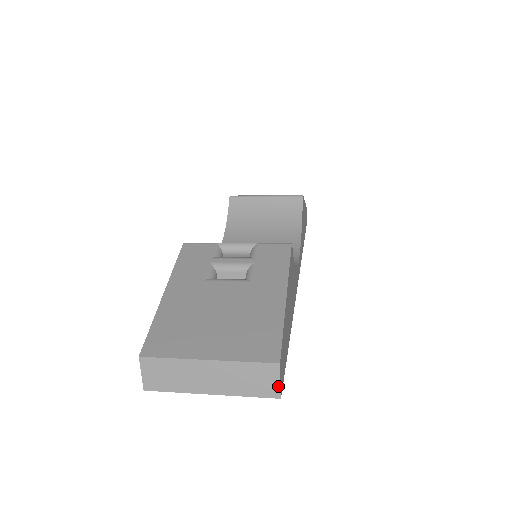
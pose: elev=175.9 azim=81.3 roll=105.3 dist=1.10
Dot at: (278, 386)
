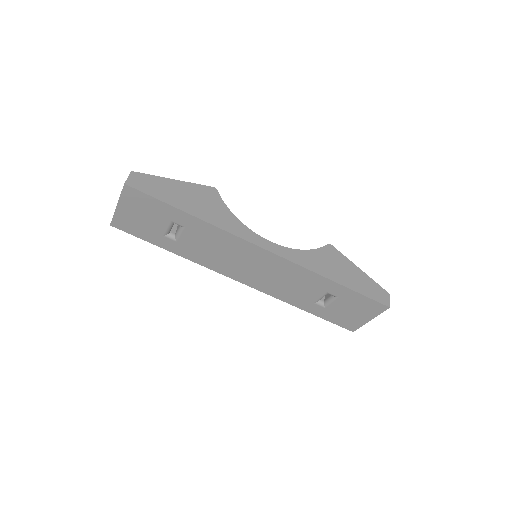
Dot at: (127, 180)
